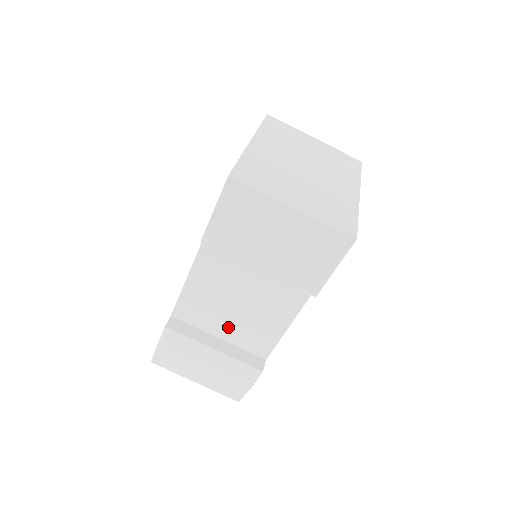
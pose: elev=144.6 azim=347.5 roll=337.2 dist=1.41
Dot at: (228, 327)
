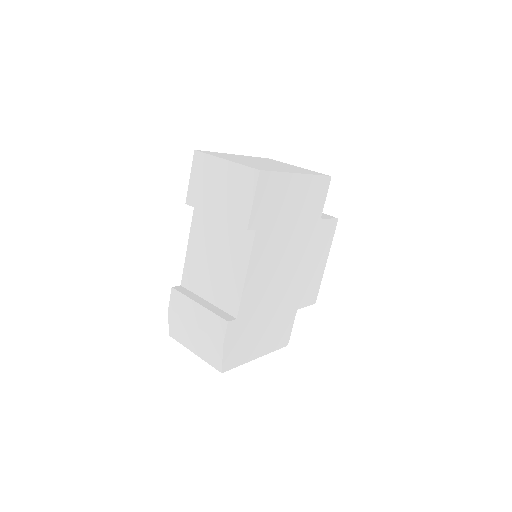
Dot at: (211, 288)
